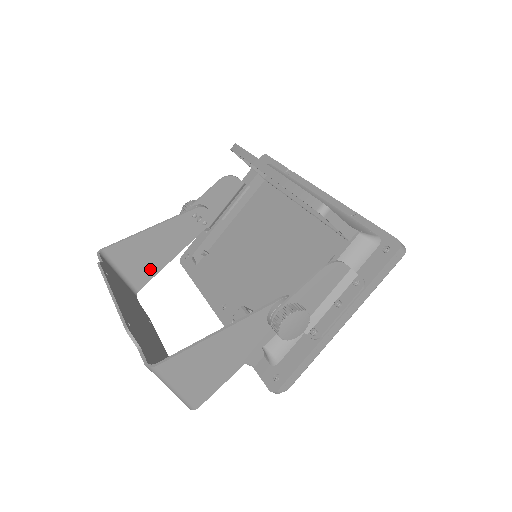
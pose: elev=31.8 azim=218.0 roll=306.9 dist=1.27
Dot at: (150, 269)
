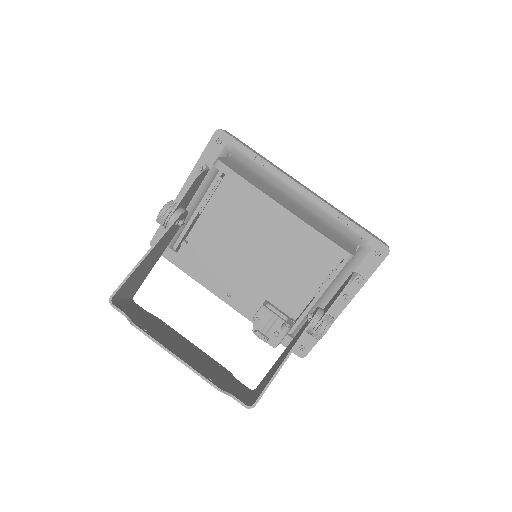
Dot at: (142, 278)
